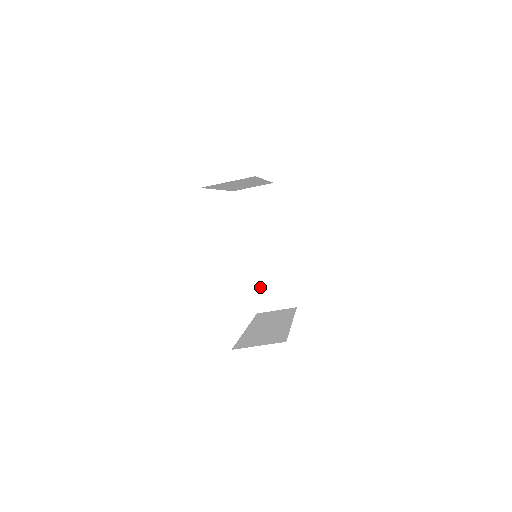
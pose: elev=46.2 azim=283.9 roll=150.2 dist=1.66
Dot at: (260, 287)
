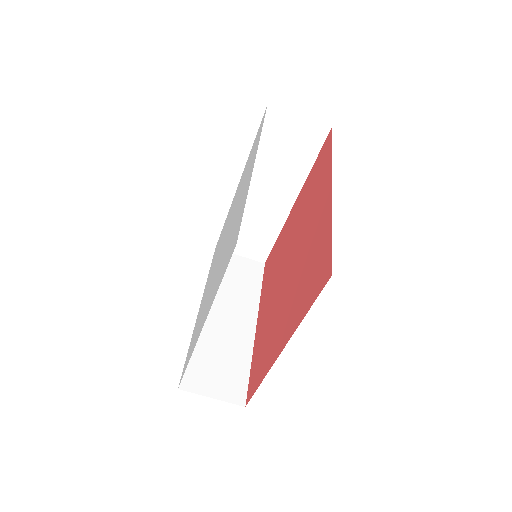
Dot at: occluded
